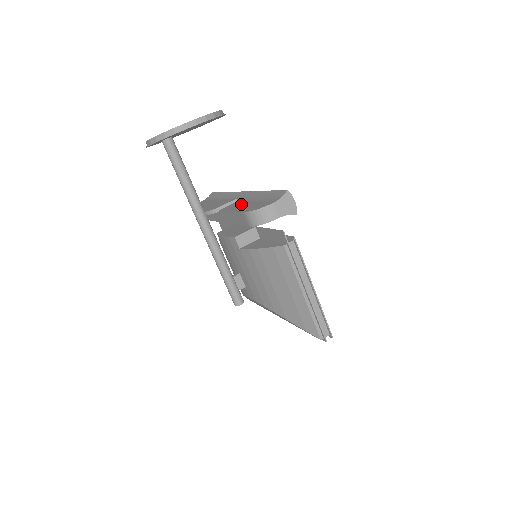
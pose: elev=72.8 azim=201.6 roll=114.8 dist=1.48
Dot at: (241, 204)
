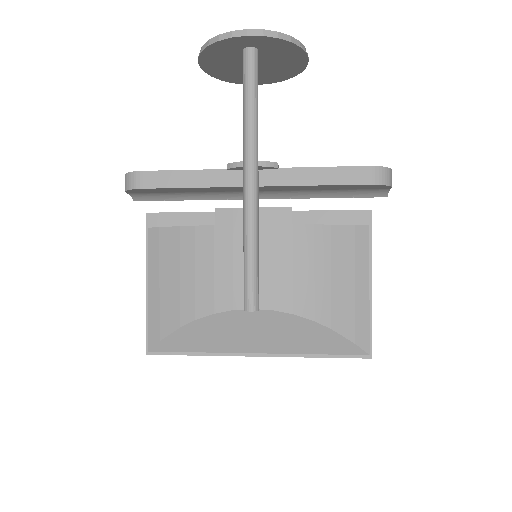
Dot at: occluded
